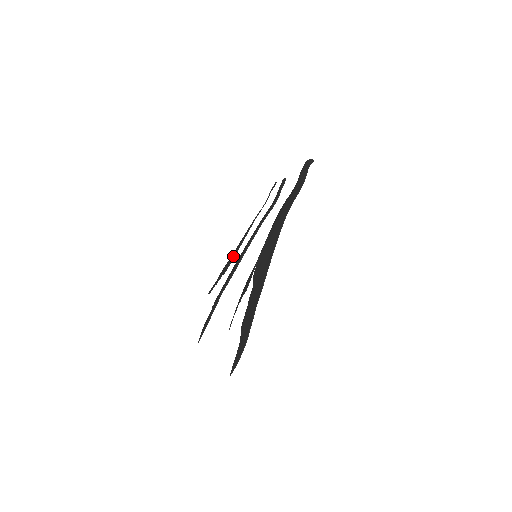
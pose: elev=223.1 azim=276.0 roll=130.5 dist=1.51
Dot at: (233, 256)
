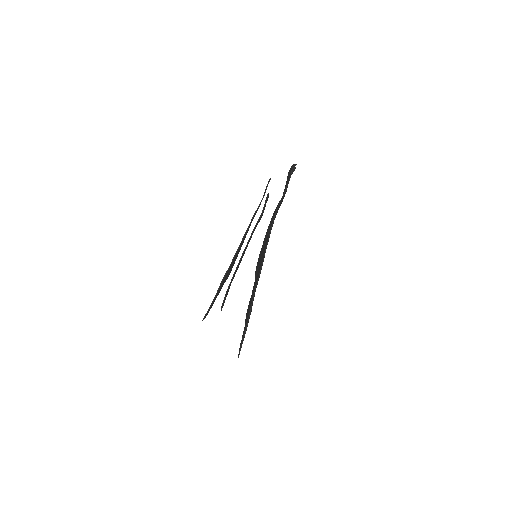
Dot at: occluded
